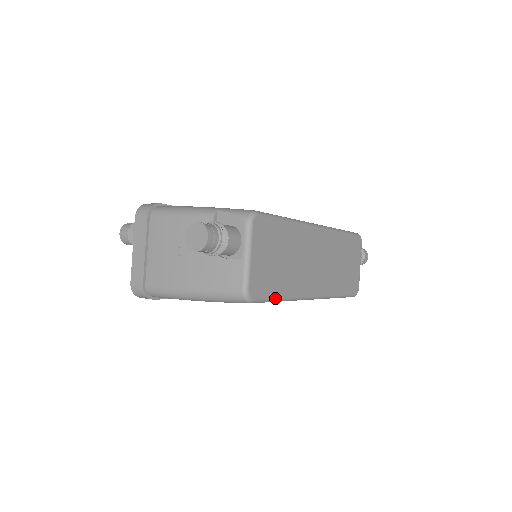
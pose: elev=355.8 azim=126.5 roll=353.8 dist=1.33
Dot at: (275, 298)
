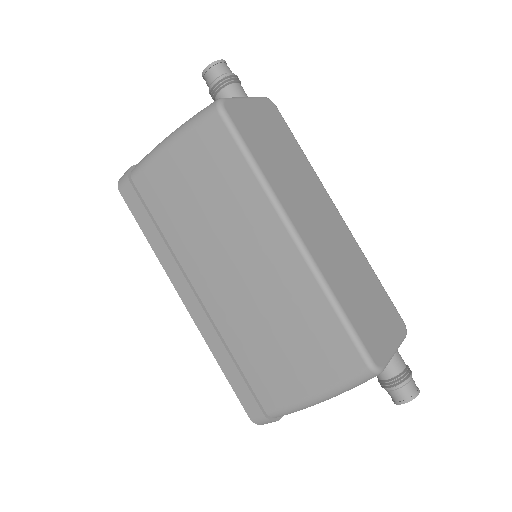
Dot at: (248, 149)
